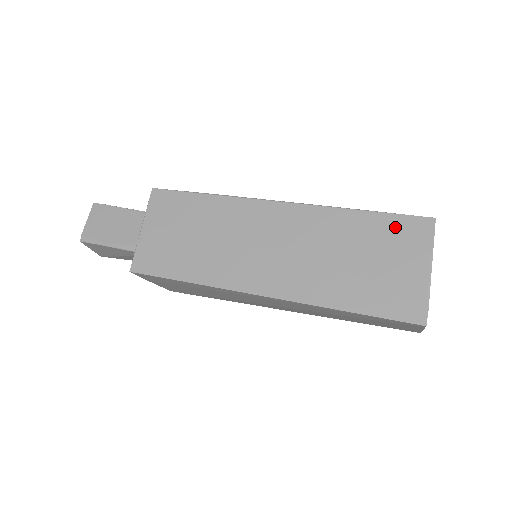
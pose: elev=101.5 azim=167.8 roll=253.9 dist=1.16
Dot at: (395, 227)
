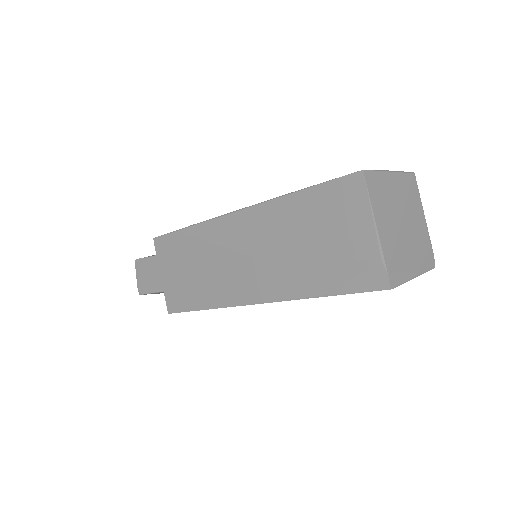
Dot at: (331, 196)
